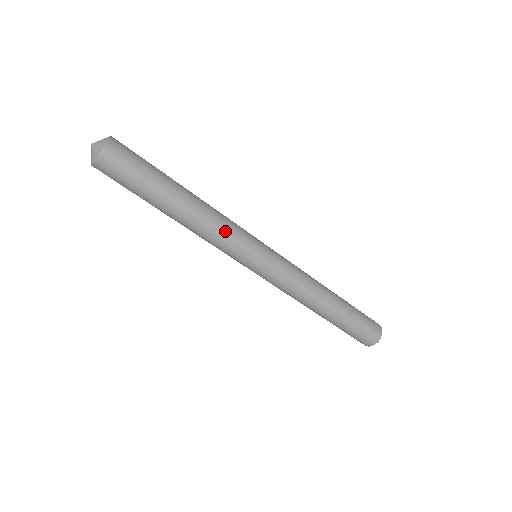
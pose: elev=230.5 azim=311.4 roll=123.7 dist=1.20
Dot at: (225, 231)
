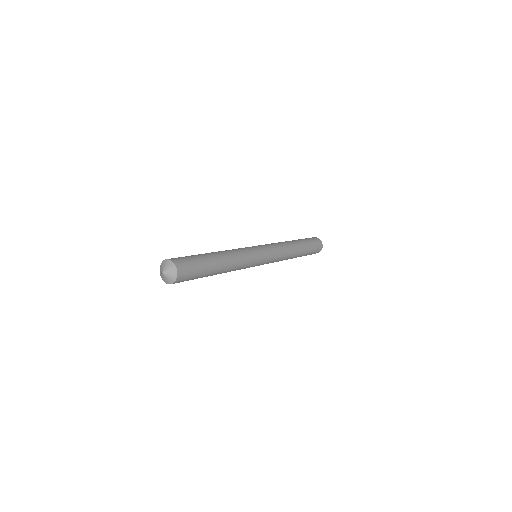
Dot at: occluded
